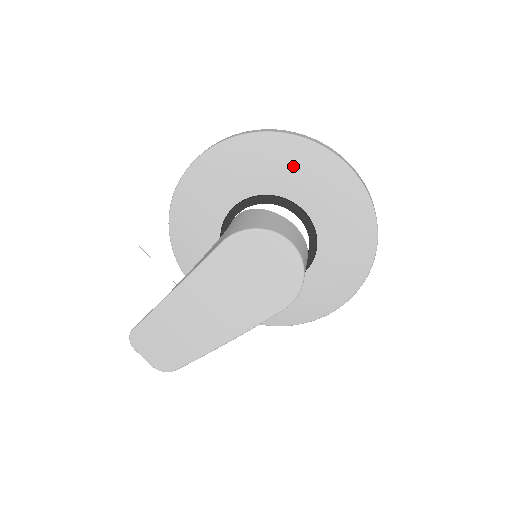
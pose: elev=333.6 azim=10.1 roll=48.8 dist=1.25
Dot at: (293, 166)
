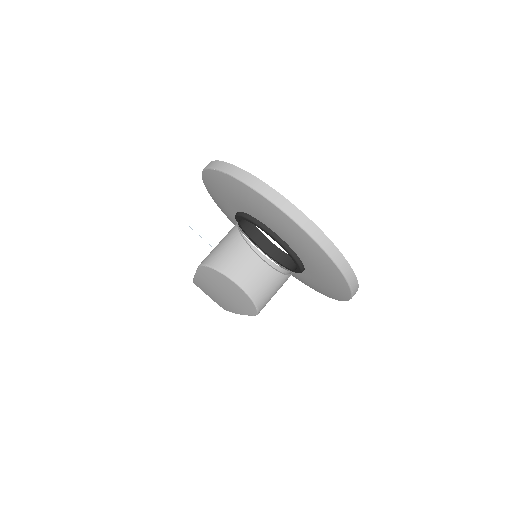
Dot at: (254, 204)
